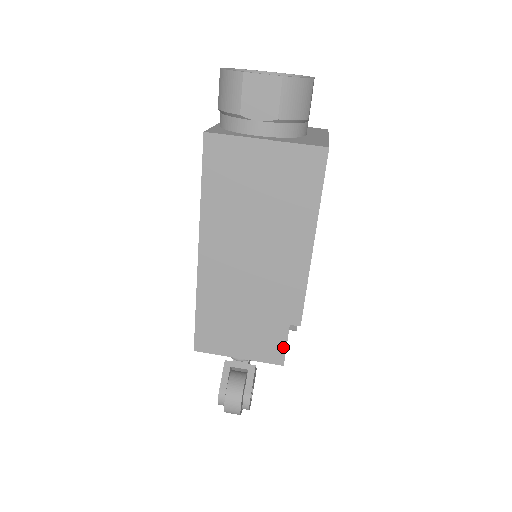
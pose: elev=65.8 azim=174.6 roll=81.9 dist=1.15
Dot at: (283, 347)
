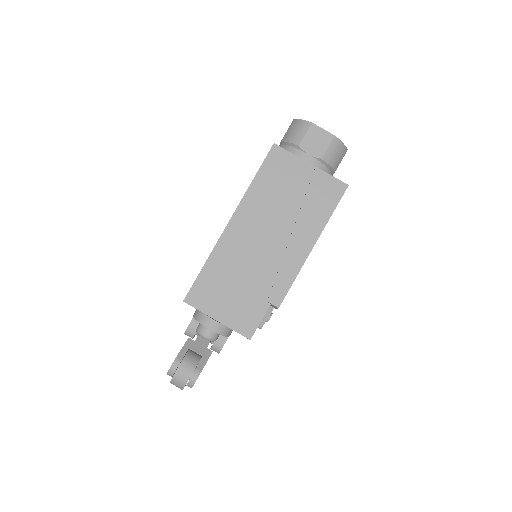
Dot at: (257, 322)
